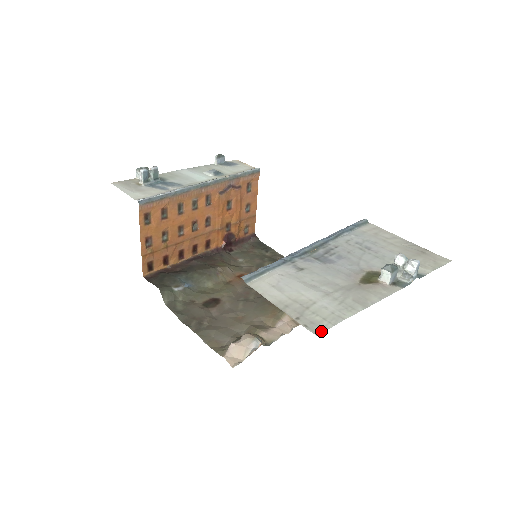
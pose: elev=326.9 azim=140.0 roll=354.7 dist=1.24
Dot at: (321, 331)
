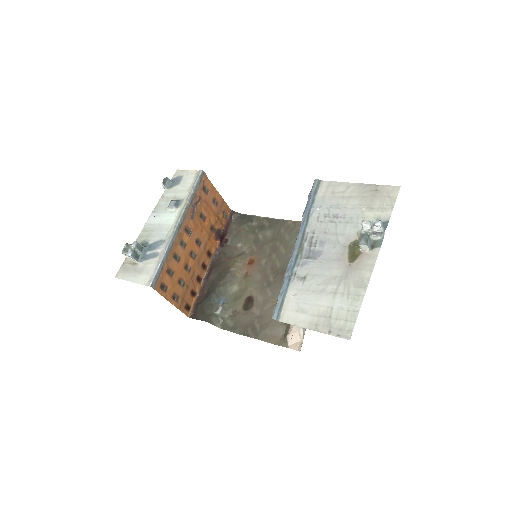
Dot at: (350, 334)
